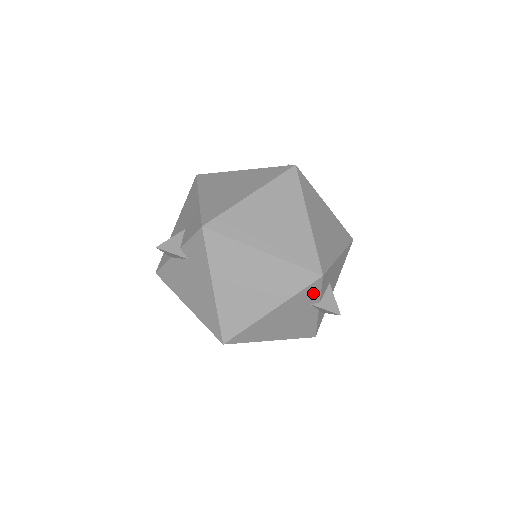
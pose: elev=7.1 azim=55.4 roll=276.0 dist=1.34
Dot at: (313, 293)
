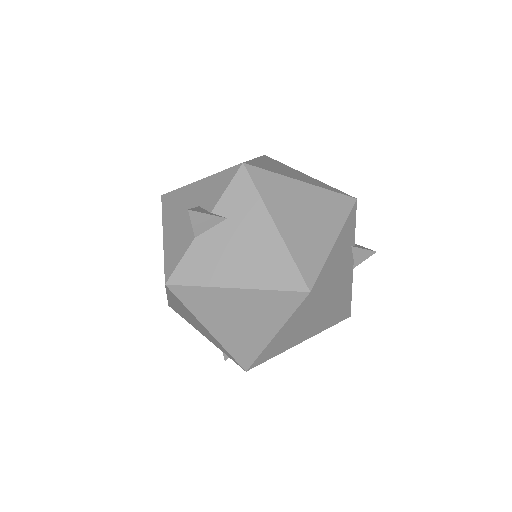
Dot at: (352, 226)
